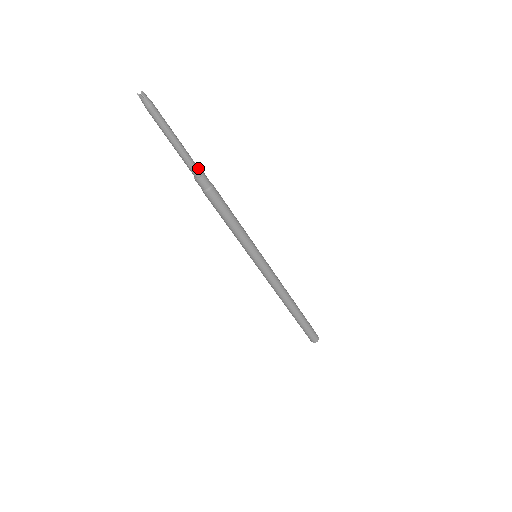
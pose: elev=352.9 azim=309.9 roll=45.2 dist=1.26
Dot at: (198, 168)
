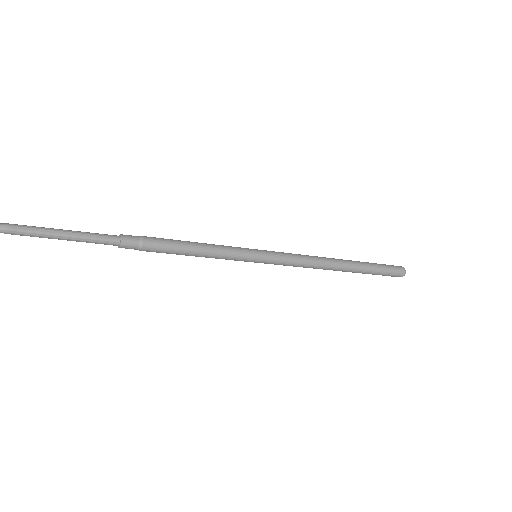
Dot at: (111, 236)
